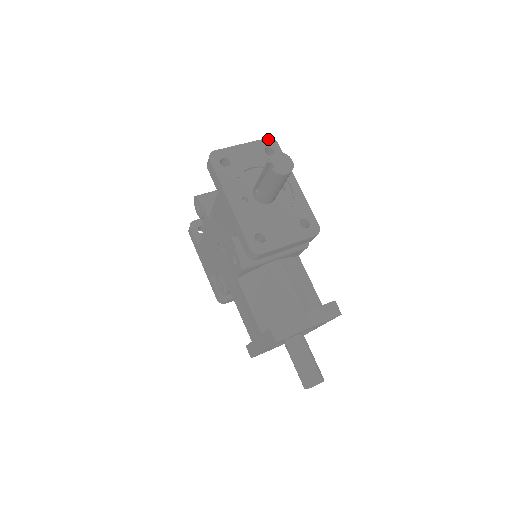
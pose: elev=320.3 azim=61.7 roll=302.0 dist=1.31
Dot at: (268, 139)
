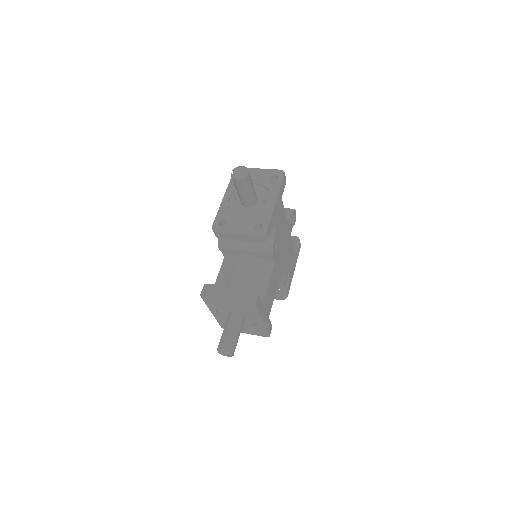
Dot at: (280, 170)
